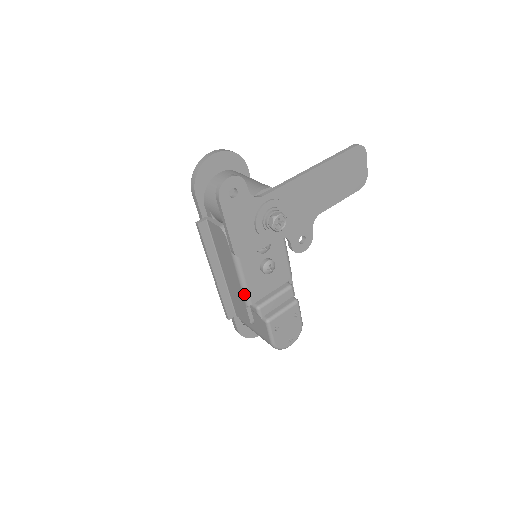
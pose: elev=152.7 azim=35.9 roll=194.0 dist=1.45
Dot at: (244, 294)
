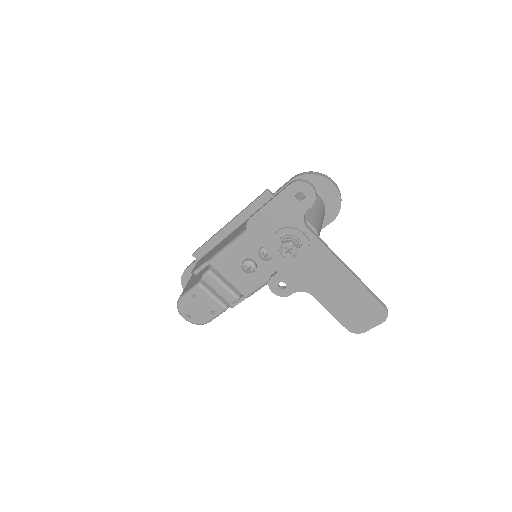
Dot at: (218, 253)
